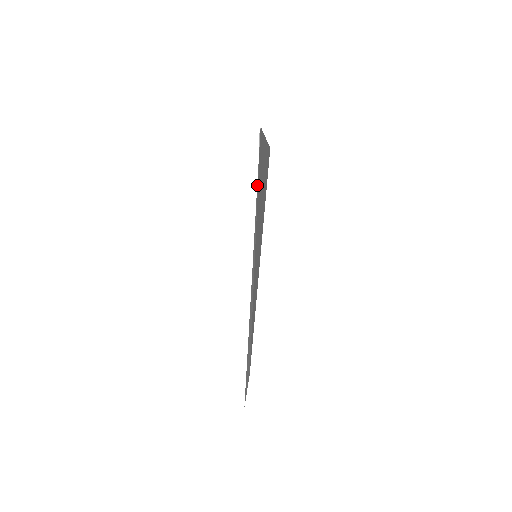
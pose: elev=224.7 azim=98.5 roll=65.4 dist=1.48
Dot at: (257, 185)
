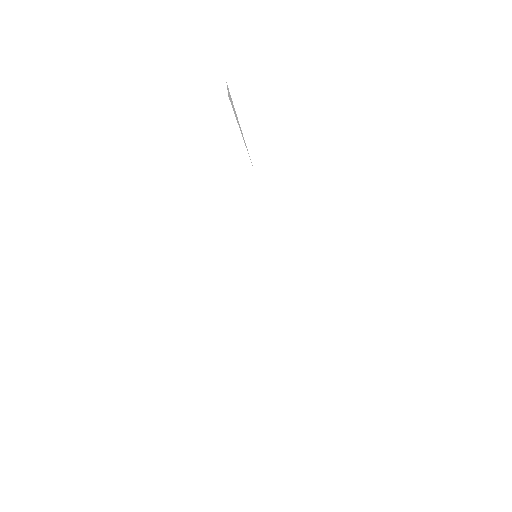
Dot at: occluded
